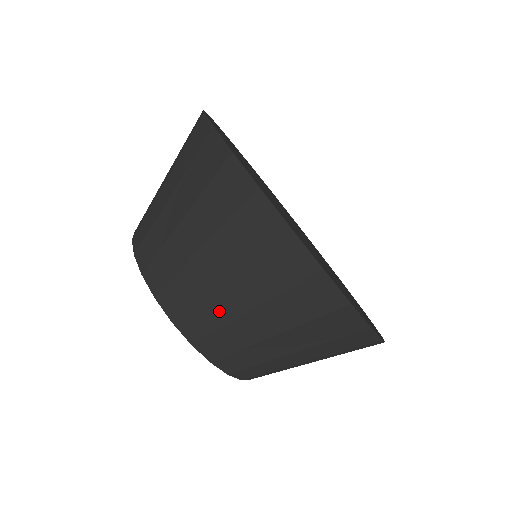
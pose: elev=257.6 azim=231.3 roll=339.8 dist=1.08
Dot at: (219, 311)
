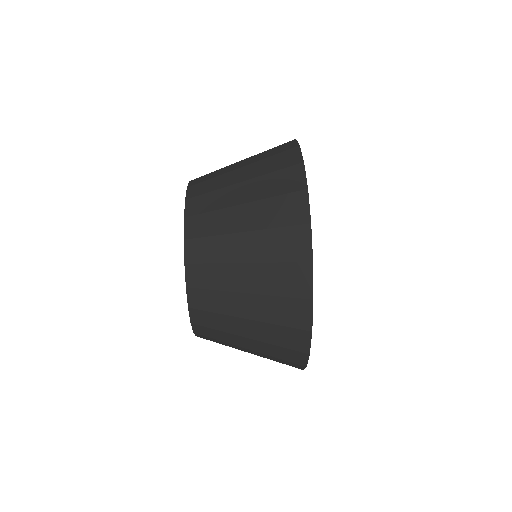
Dot at: (223, 171)
